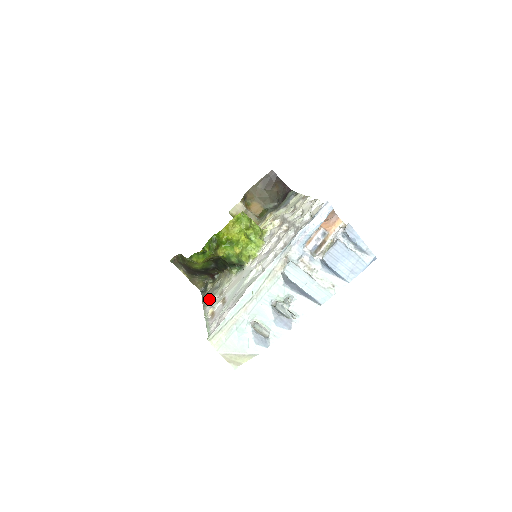
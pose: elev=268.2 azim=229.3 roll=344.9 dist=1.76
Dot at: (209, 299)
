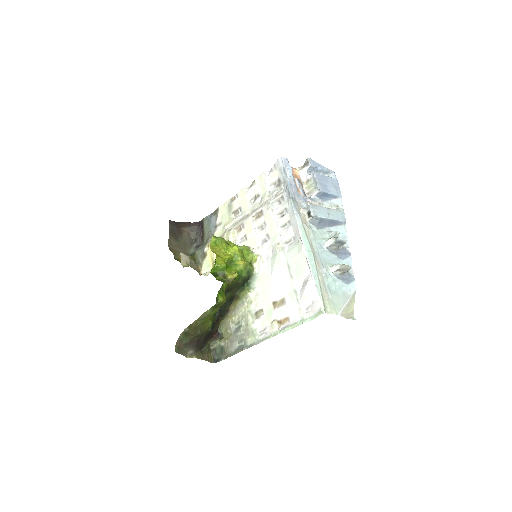
Dot at: (246, 338)
